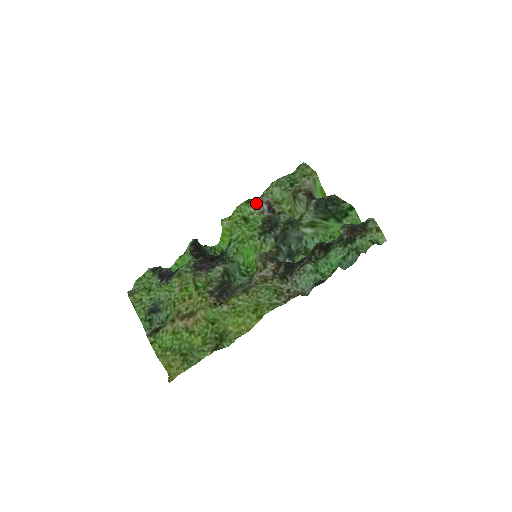
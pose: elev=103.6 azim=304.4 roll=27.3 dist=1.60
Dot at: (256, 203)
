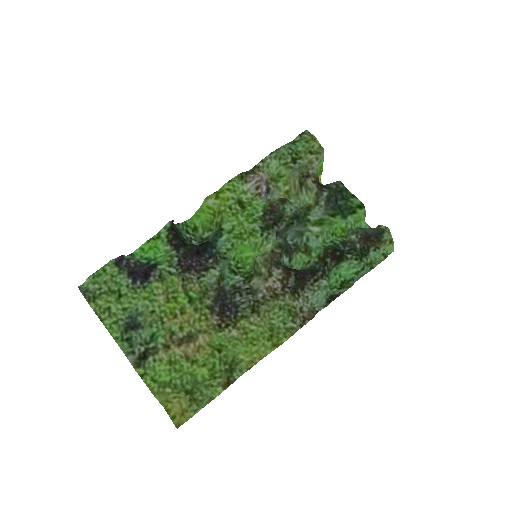
Dot at: (253, 182)
